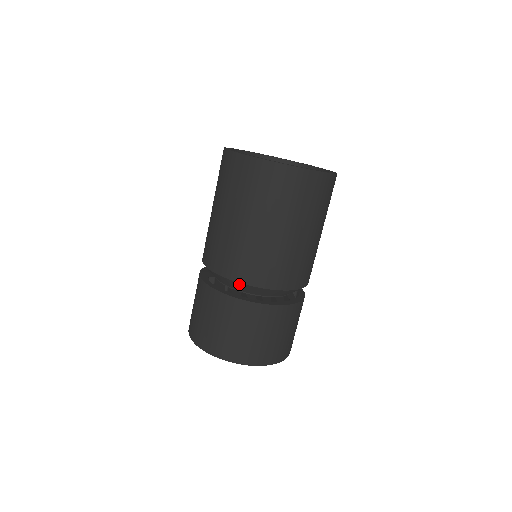
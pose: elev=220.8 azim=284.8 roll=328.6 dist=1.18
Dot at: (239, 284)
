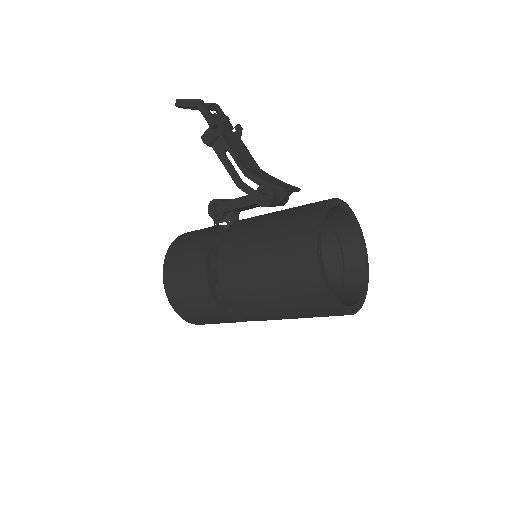
Dot at: occluded
